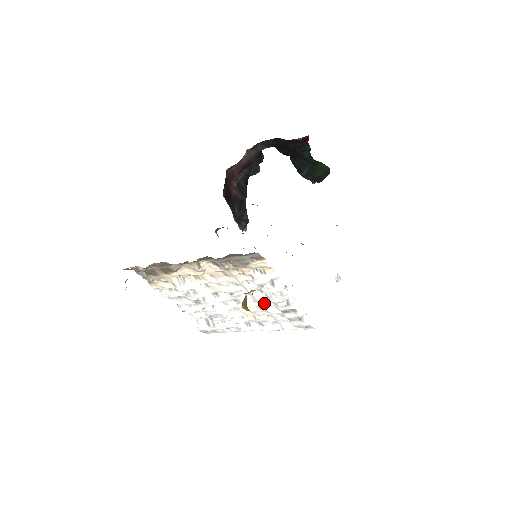
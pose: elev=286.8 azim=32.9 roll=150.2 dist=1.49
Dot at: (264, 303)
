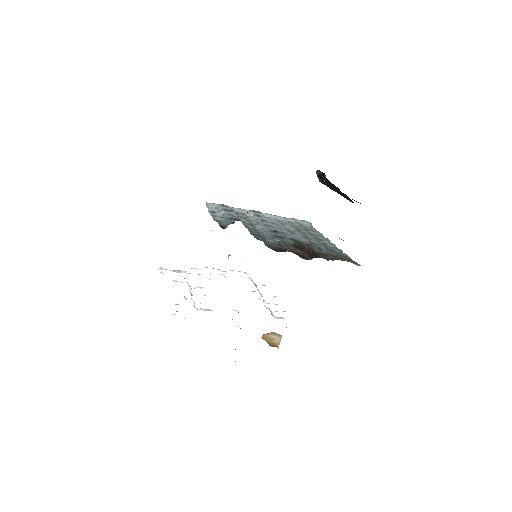
Dot at: occluded
